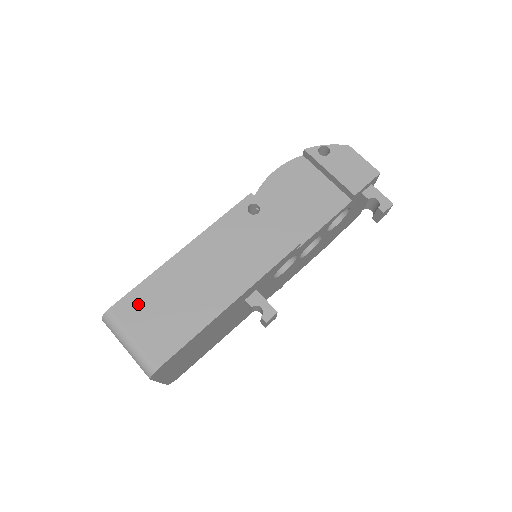
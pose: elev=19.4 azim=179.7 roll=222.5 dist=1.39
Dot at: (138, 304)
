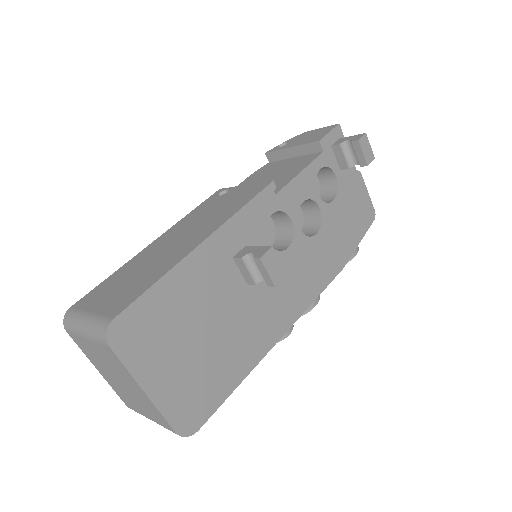
Dot at: (101, 290)
